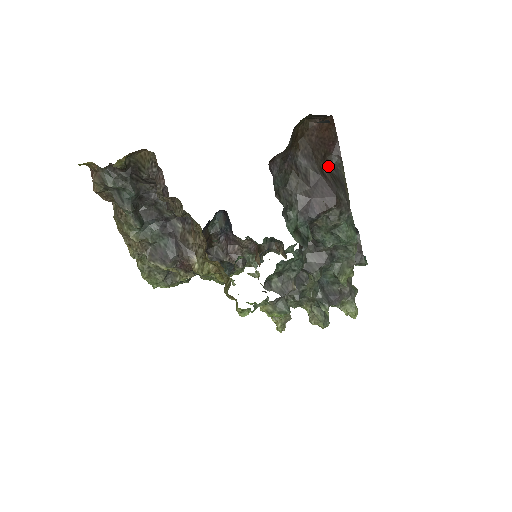
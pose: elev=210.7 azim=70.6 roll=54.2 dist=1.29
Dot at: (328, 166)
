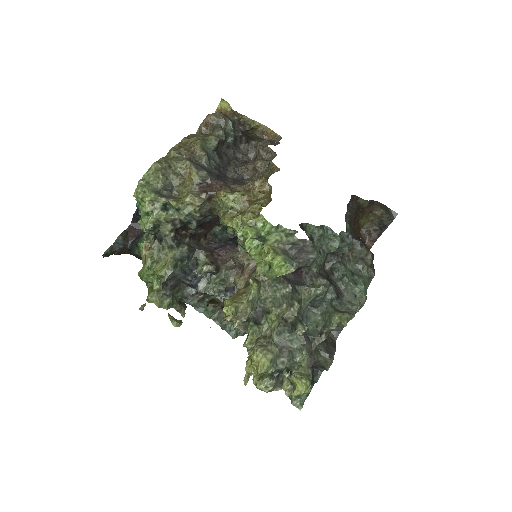
Dot at: occluded
